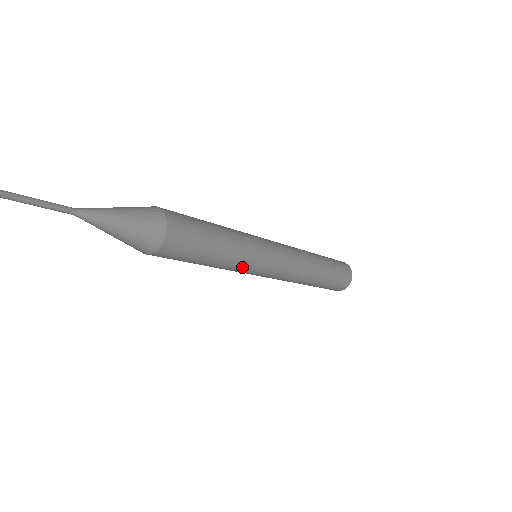
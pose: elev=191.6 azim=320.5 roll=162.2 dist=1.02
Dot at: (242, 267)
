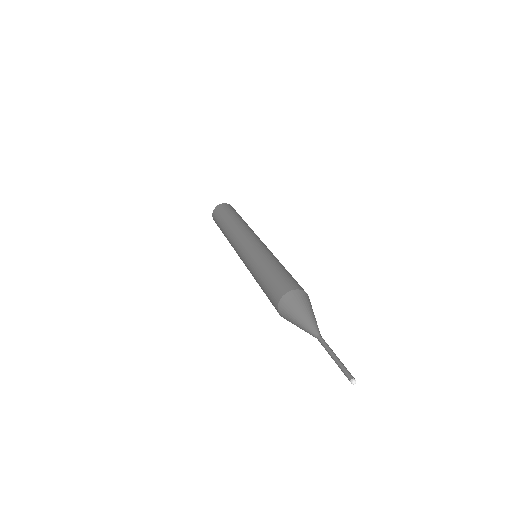
Dot at: occluded
